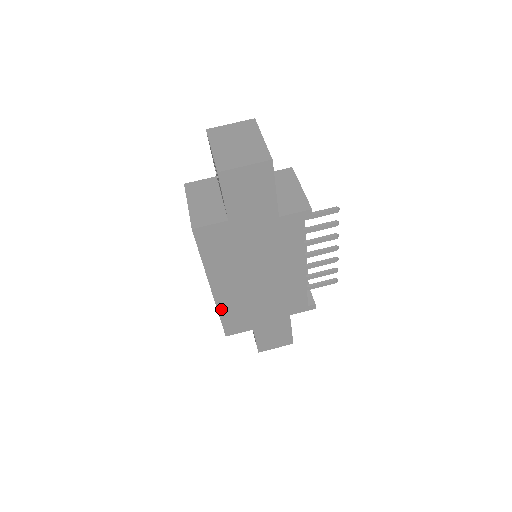
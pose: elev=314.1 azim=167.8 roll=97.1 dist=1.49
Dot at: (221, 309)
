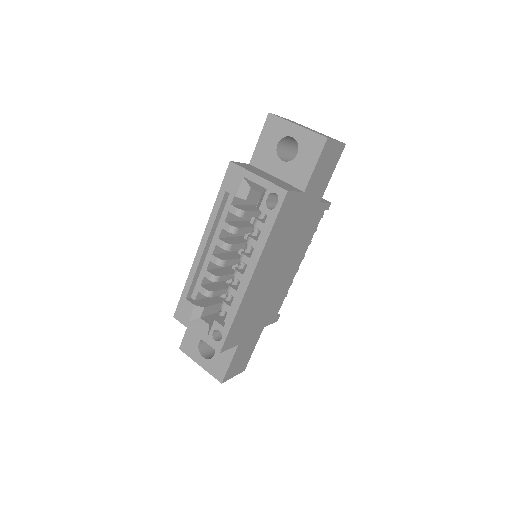
Dot at: (240, 308)
